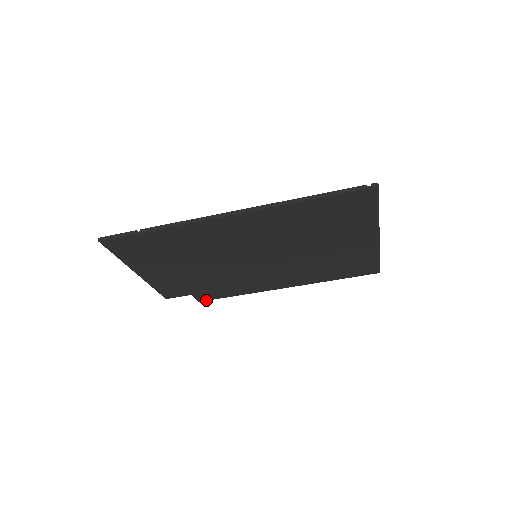
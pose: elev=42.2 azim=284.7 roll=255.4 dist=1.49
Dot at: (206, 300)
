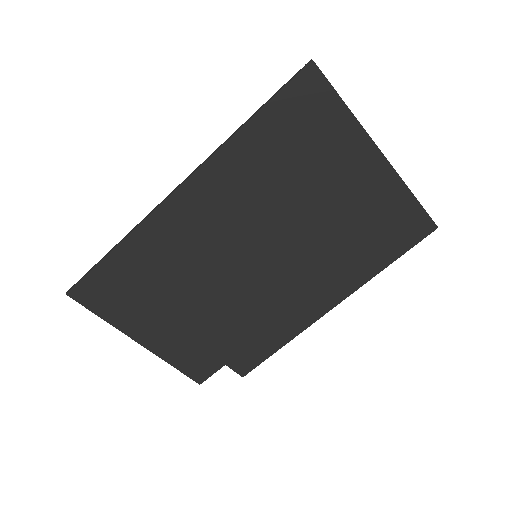
Dot at: (250, 371)
